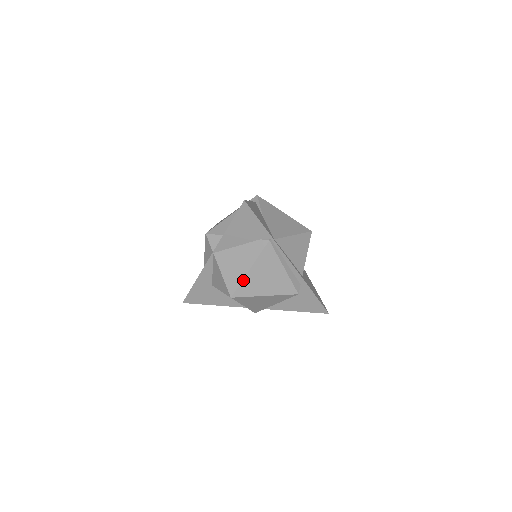
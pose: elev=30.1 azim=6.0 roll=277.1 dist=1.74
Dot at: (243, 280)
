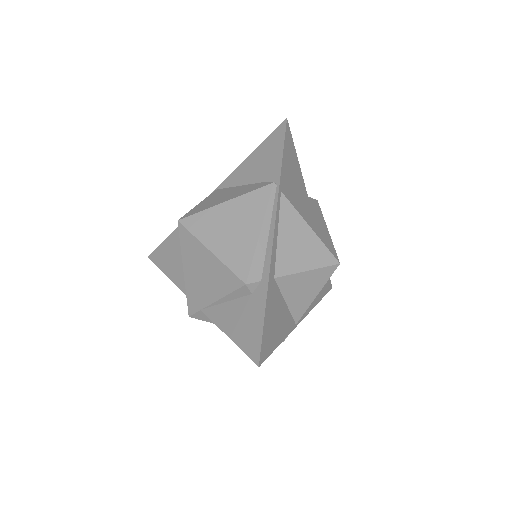
Dot at: (208, 209)
